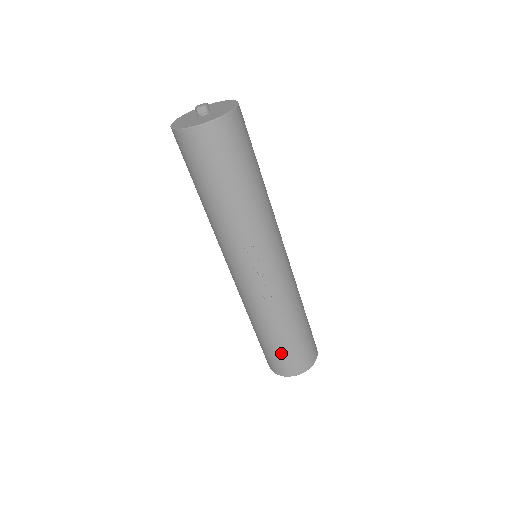
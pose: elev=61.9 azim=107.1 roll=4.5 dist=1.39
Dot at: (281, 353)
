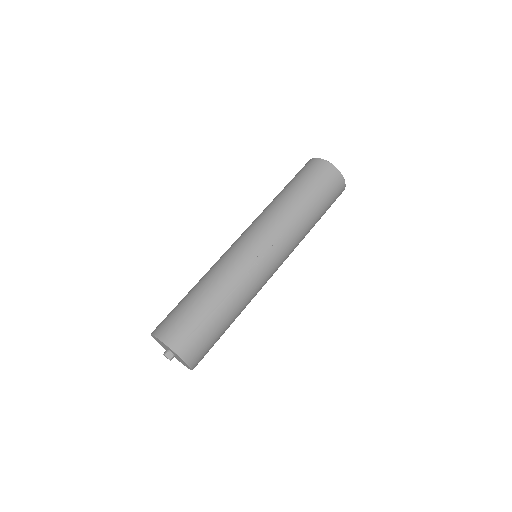
Dot at: (195, 320)
